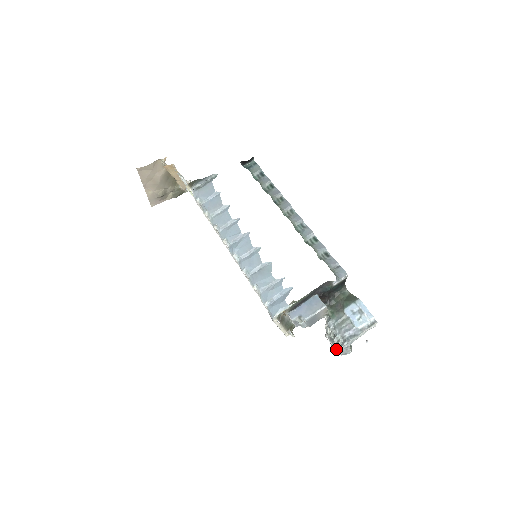
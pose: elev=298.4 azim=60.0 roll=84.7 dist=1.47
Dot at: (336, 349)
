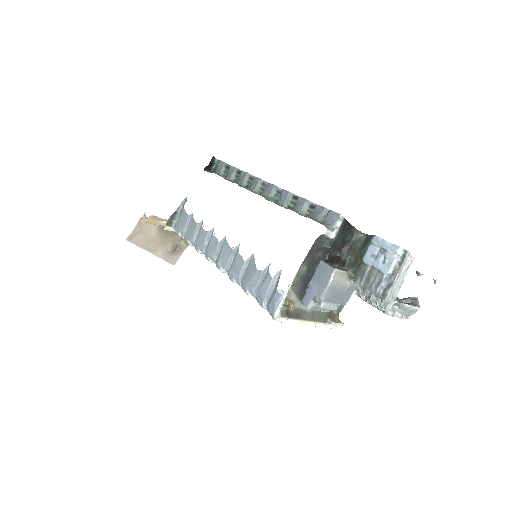
Dot at: occluded
